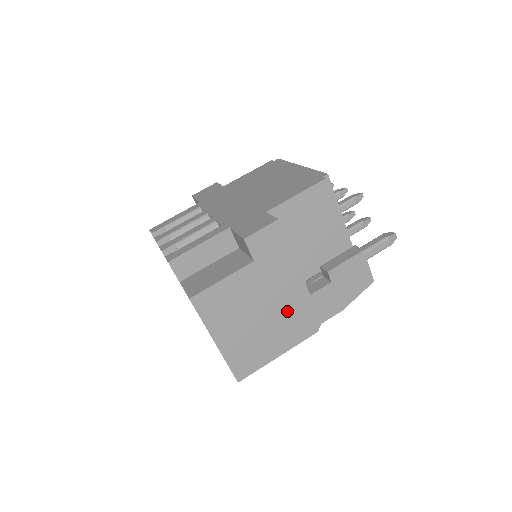
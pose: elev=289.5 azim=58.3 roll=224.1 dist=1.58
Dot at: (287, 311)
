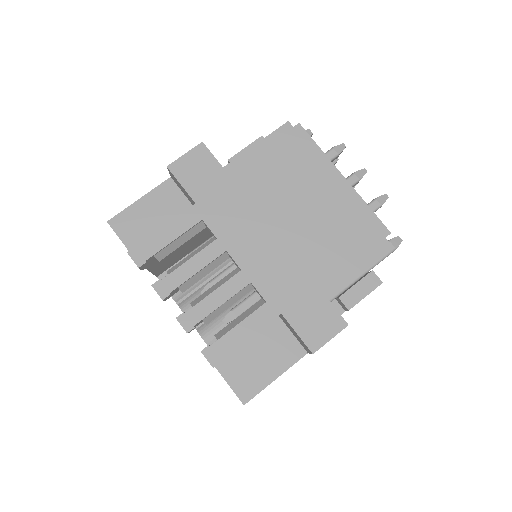
Dot at: occluded
